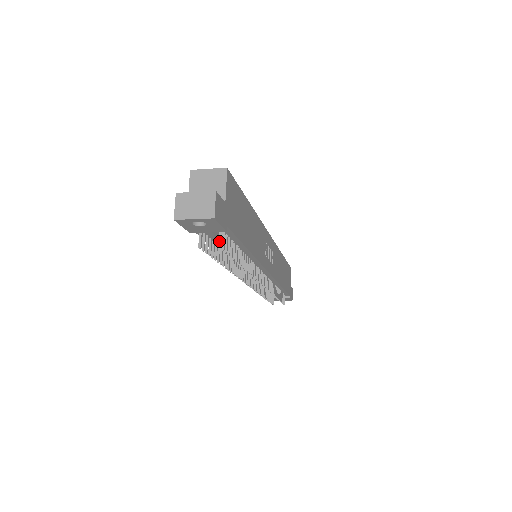
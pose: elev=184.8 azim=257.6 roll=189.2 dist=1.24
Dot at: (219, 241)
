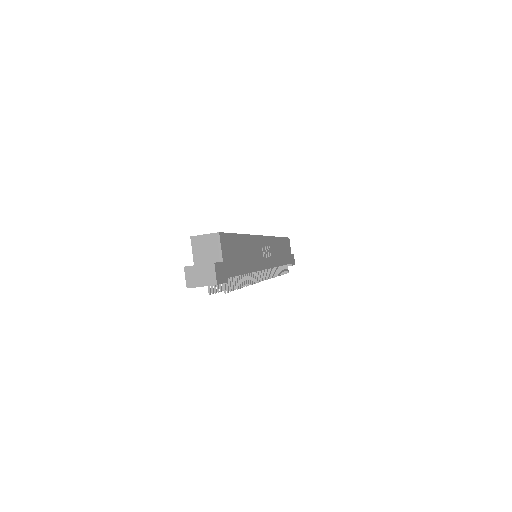
Dot at: (224, 288)
